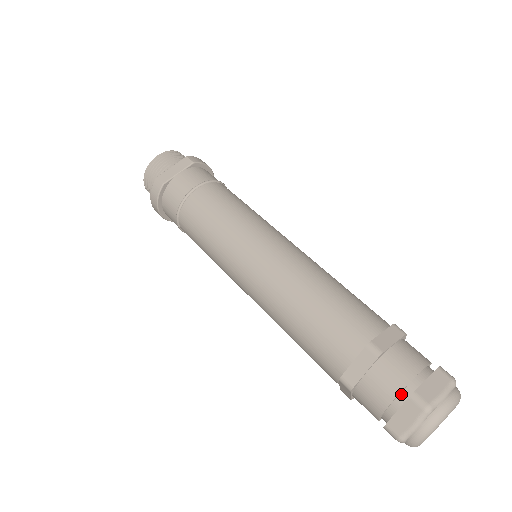
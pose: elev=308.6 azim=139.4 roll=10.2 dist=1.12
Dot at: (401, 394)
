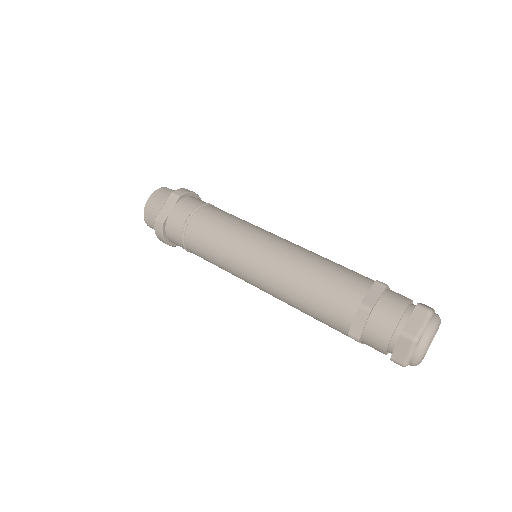
Dot at: (394, 334)
